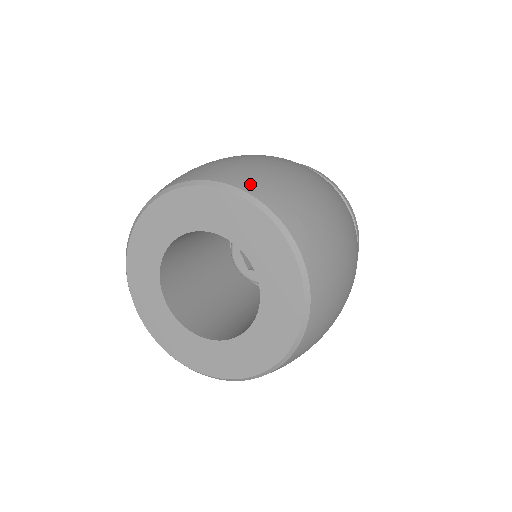
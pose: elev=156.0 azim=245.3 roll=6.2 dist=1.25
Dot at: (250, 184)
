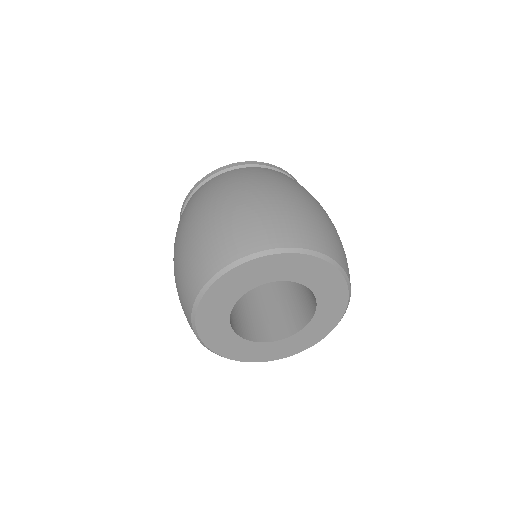
Dot at: (308, 240)
